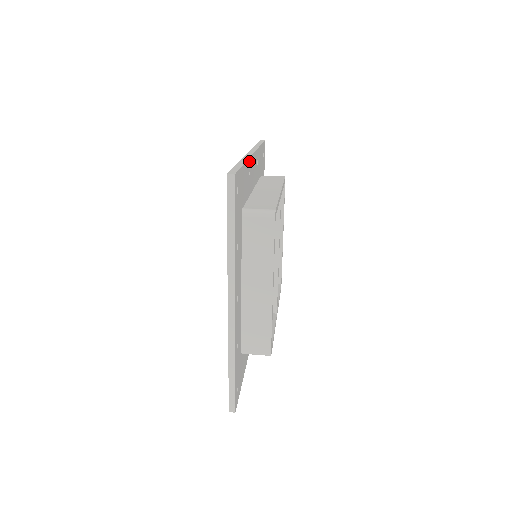
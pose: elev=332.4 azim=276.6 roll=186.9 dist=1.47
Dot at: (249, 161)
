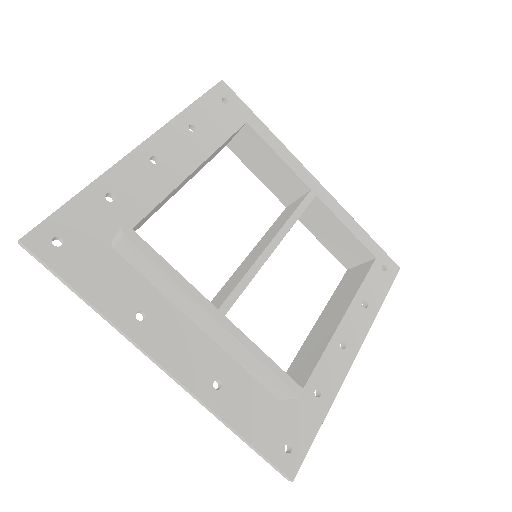
Dot at: (289, 155)
